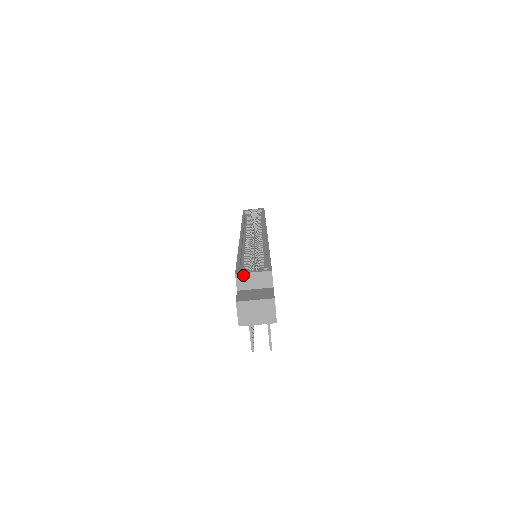
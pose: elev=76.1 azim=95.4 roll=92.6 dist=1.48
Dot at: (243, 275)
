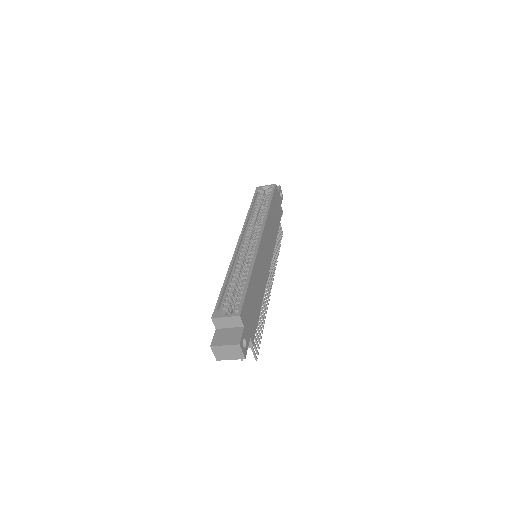
Dot at: (218, 319)
